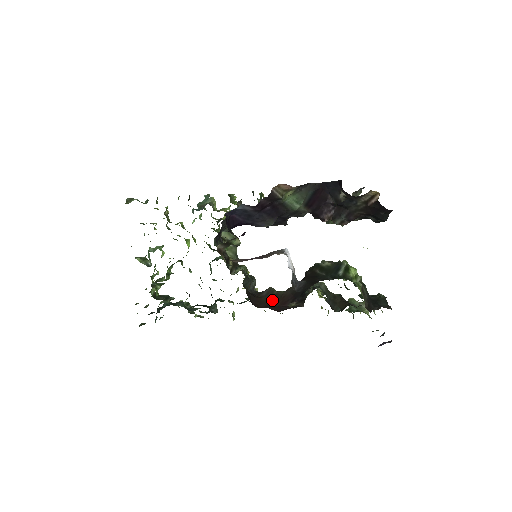
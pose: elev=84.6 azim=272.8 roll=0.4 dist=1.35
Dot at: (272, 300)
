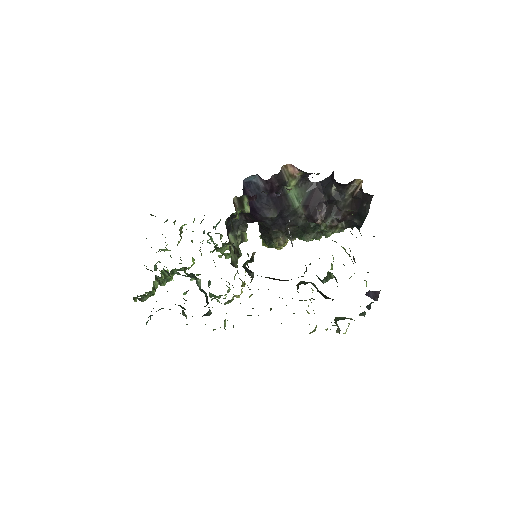
Dot at: (269, 278)
